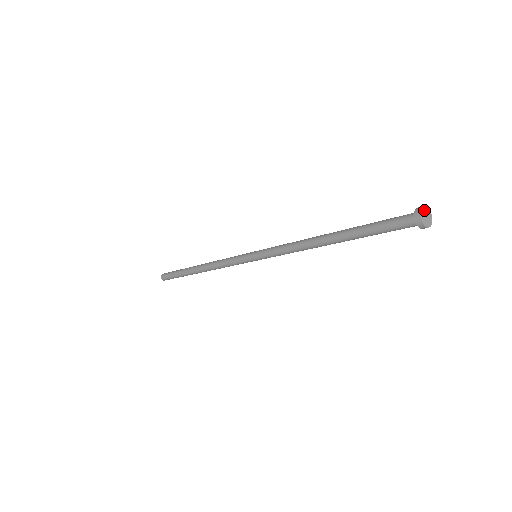
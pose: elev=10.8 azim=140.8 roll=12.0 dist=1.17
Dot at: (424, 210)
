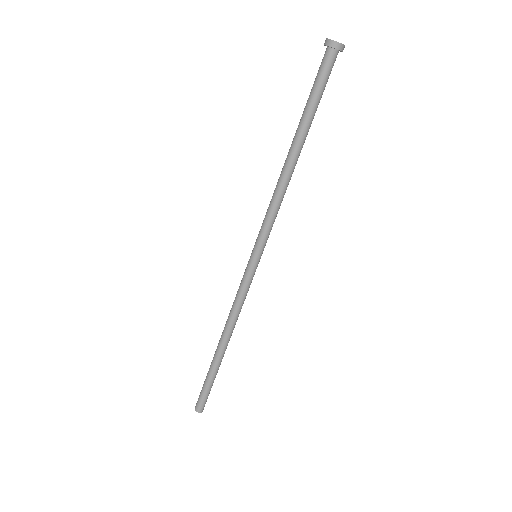
Dot at: occluded
